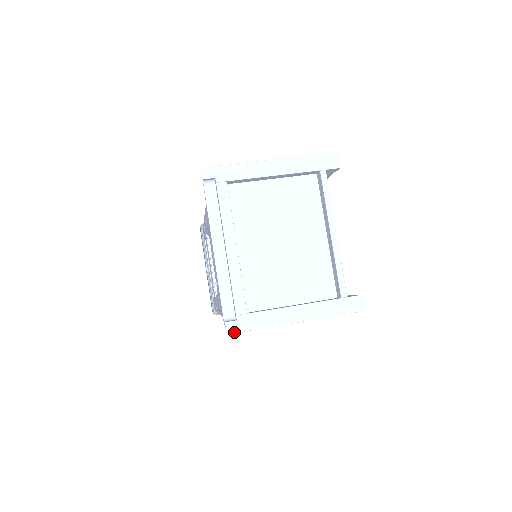
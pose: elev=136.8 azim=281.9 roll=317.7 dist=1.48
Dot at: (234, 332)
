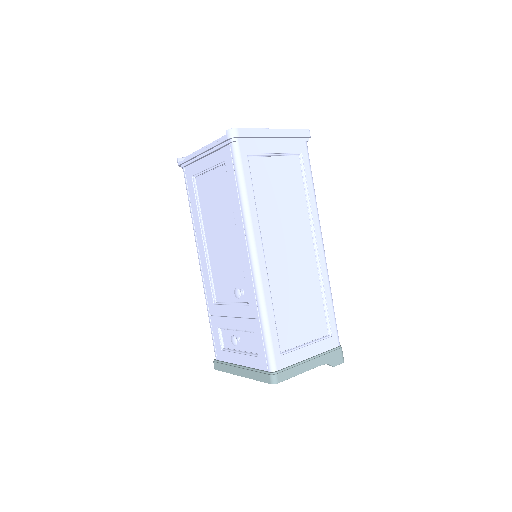
Dot at: (235, 128)
